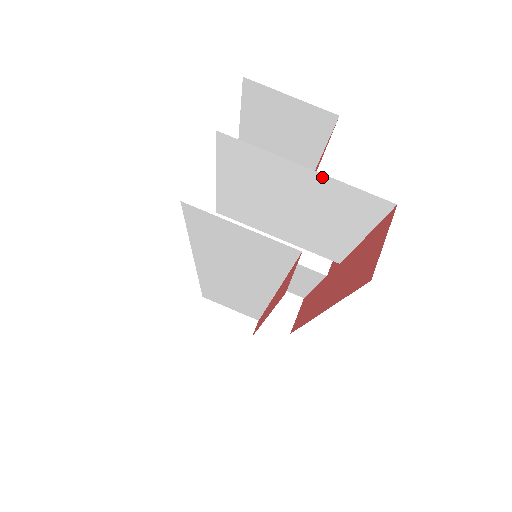
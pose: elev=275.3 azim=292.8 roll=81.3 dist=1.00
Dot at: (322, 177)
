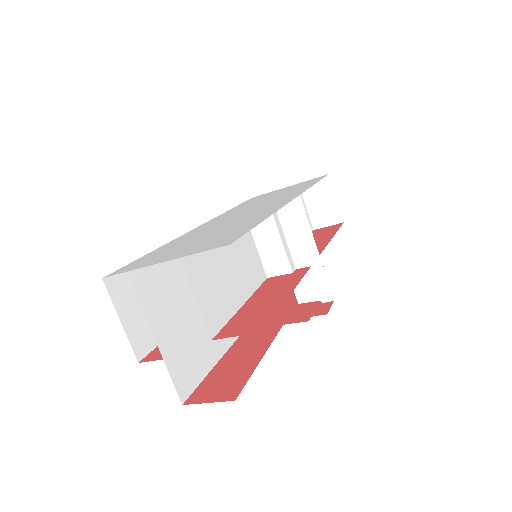
Dot at: occluded
